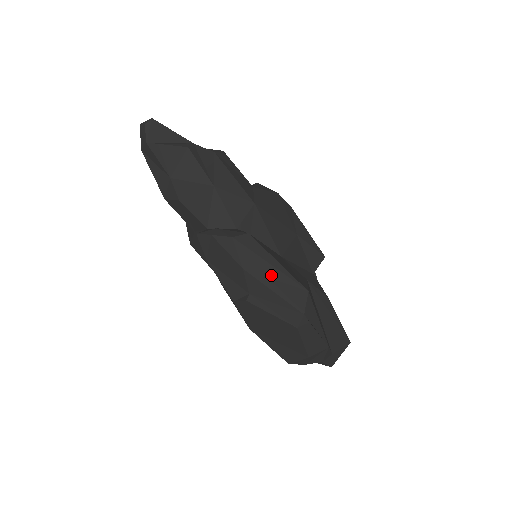
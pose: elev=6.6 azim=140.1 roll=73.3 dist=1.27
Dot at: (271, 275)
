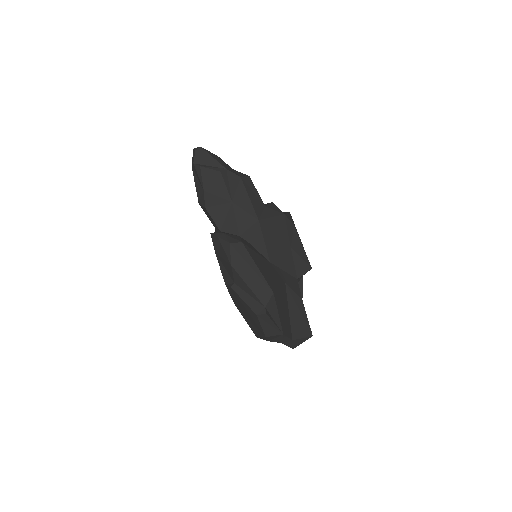
Dot at: (250, 275)
